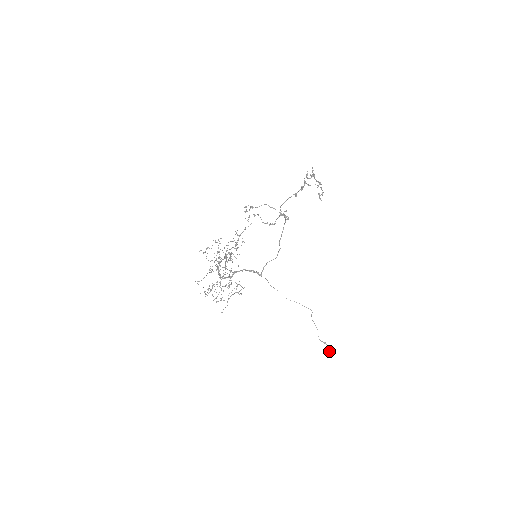
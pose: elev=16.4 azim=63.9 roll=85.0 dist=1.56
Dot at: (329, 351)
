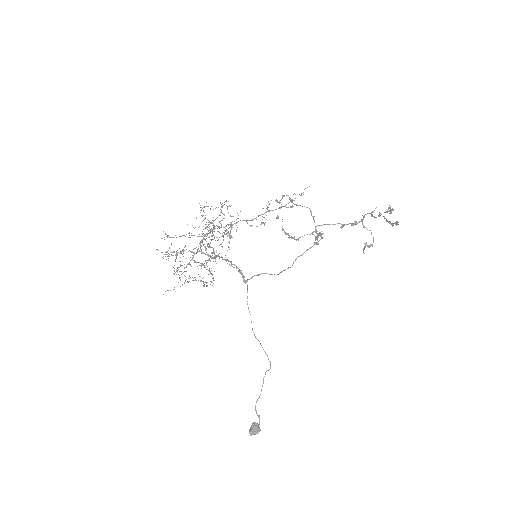
Dot at: (255, 430)
